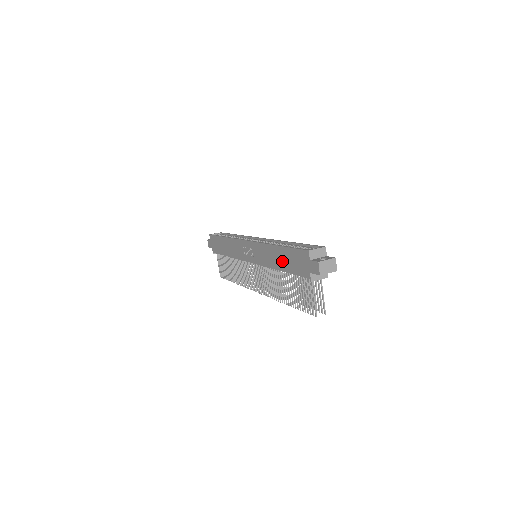
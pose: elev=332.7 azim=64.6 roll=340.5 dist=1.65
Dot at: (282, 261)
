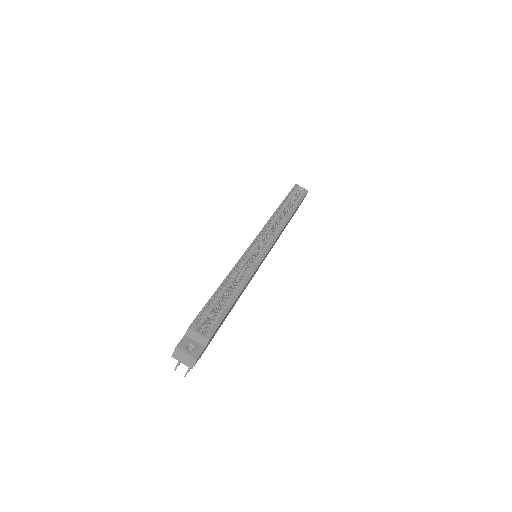
Dot at: occluded
